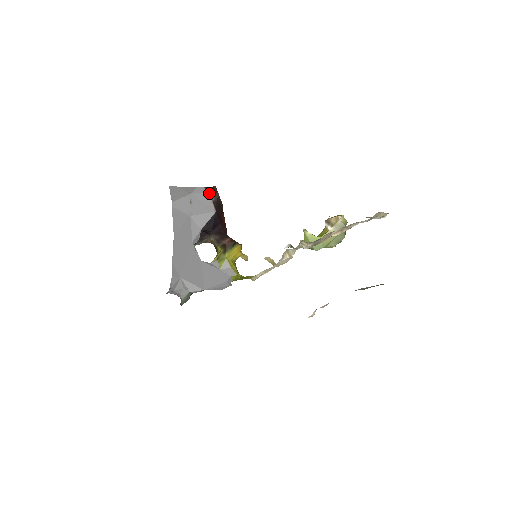
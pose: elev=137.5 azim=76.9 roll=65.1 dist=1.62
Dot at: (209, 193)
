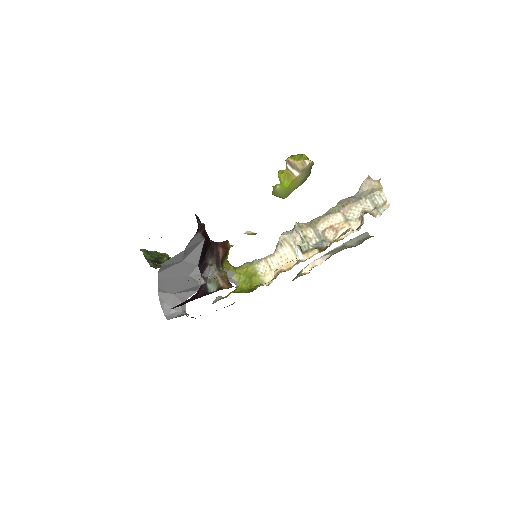
Dot at: (198, 233)
